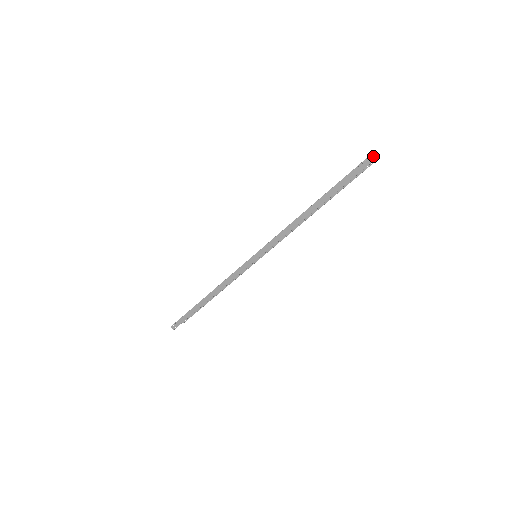
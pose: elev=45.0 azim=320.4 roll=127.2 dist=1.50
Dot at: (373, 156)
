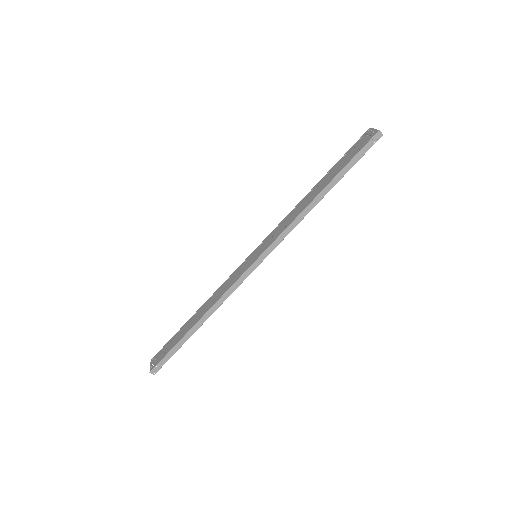
Dot at: (370, 128)
